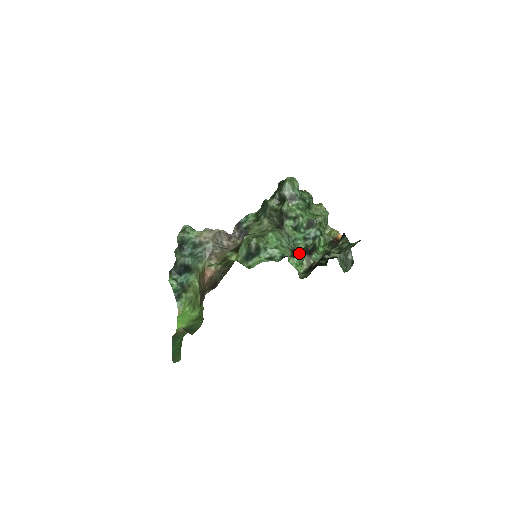
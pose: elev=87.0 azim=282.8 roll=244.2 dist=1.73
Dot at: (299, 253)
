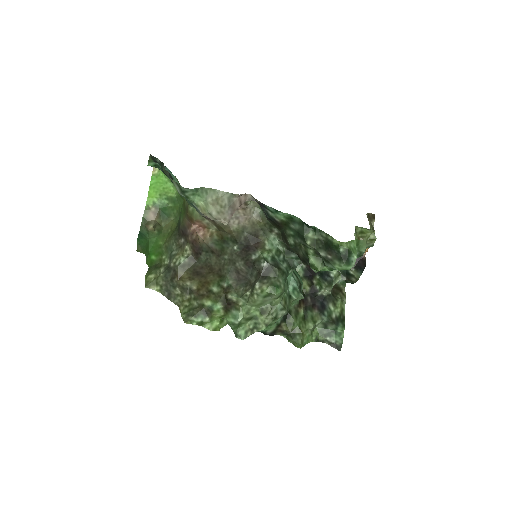
Dot at: (282, 330)
